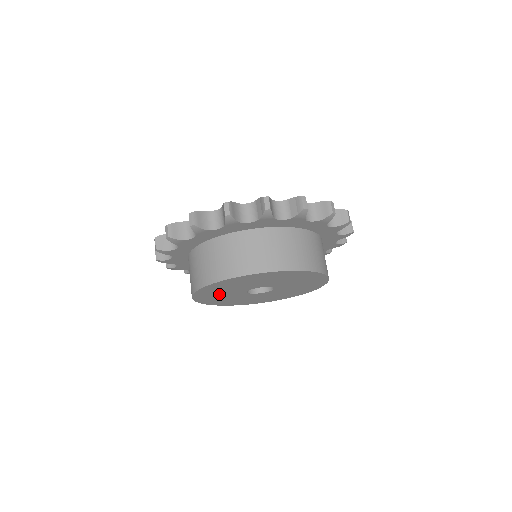
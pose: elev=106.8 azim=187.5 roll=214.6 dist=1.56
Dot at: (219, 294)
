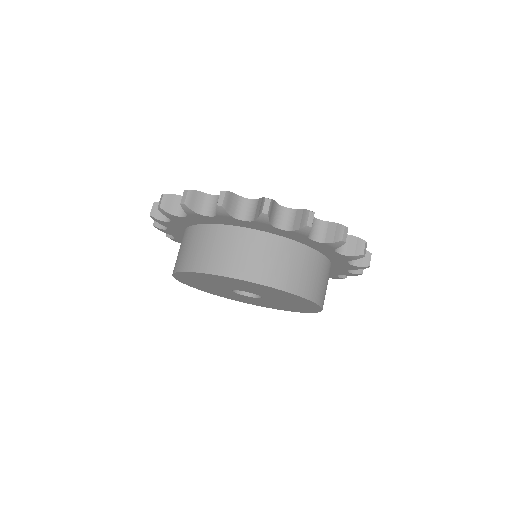
Dot at: (222, 282)
